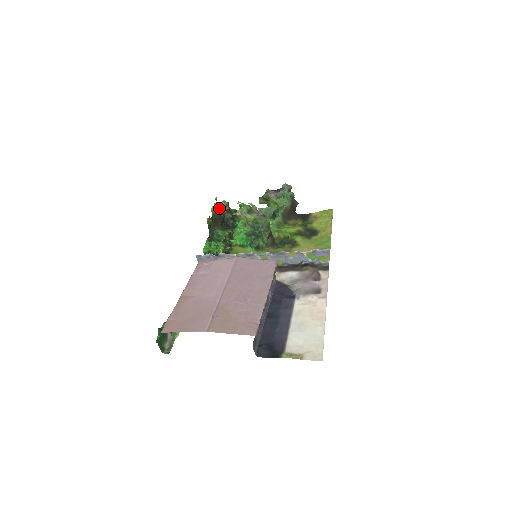
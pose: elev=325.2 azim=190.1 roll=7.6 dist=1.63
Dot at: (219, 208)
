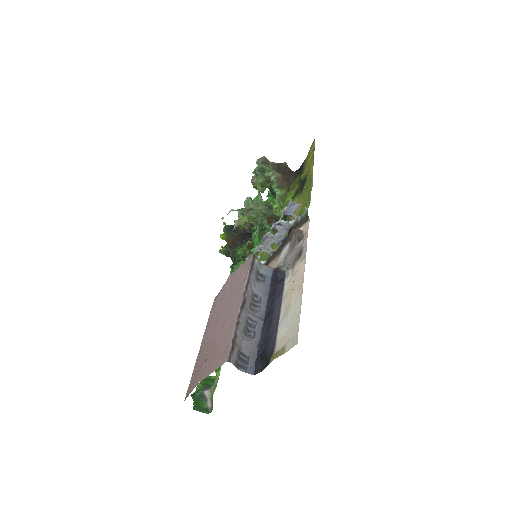
Dot at: (231, 229)
